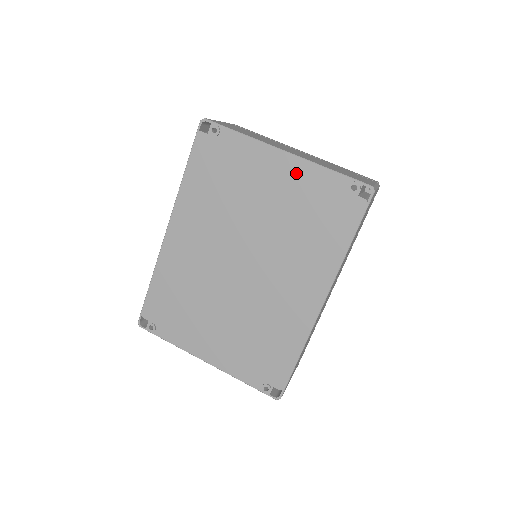
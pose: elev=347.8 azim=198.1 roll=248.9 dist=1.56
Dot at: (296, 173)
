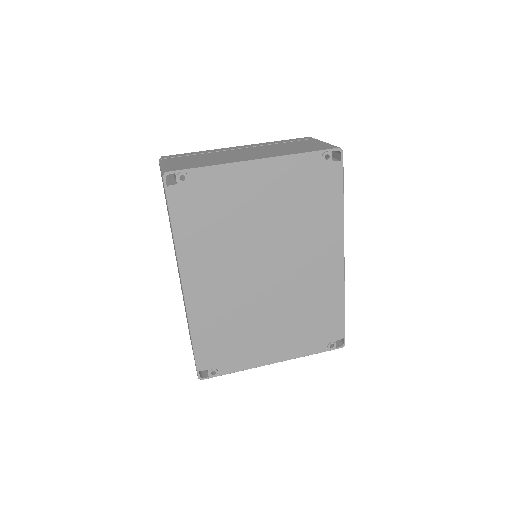
Dot at: (275, 172)
